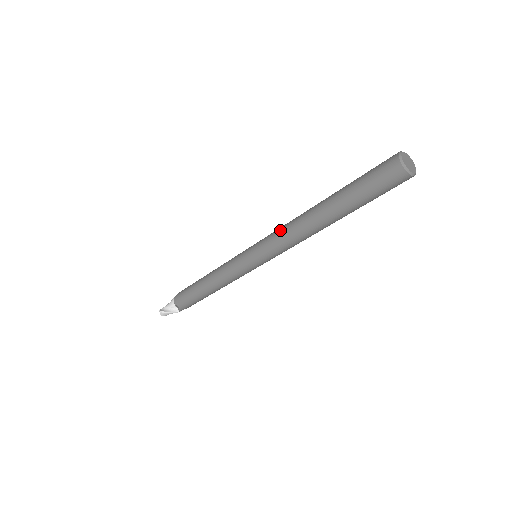
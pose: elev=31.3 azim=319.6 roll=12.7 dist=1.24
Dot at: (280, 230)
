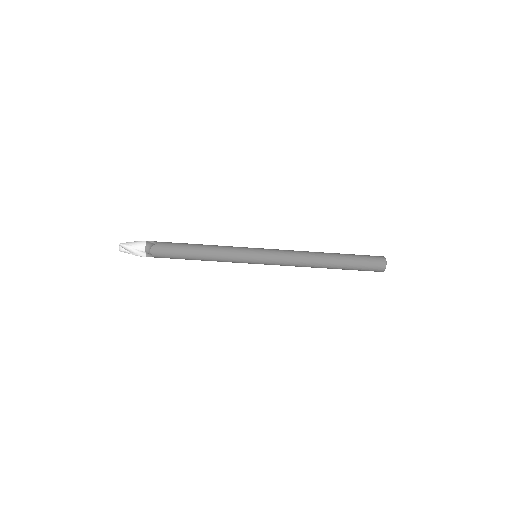
Dot at: (292, 256)
